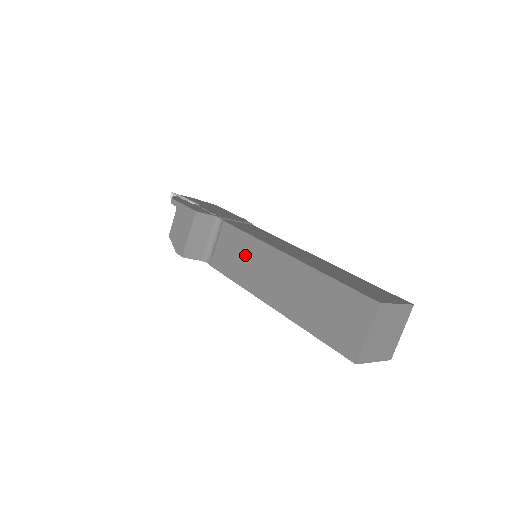
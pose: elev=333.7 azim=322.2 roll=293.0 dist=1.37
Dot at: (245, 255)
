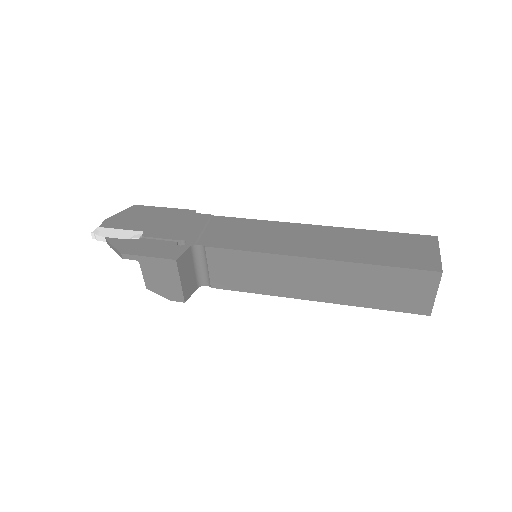
Dot at: (258, 270)
